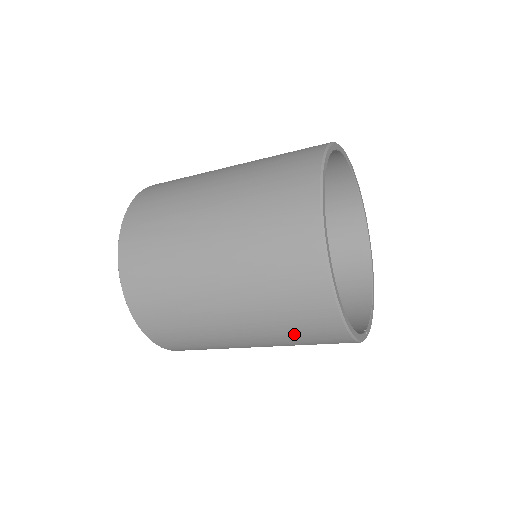
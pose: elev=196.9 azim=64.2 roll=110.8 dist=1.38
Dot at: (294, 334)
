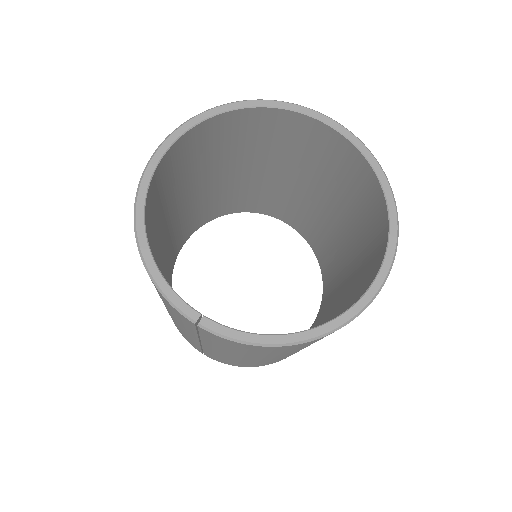
Dot at: occluded
